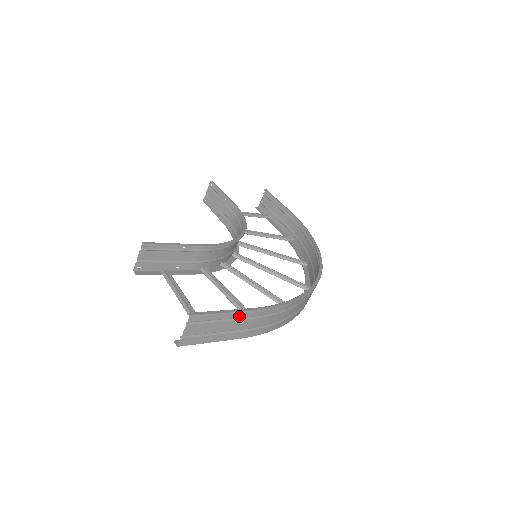
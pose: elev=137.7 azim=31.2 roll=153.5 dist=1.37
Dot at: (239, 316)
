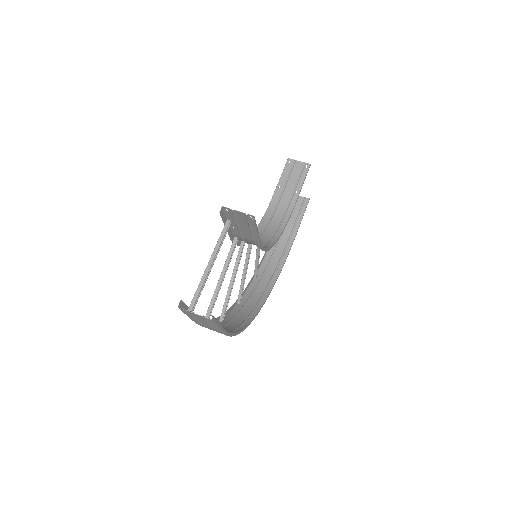
Dot at: (218, 329)
